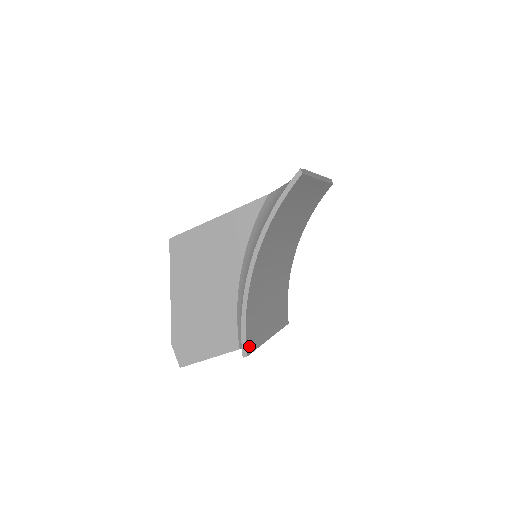
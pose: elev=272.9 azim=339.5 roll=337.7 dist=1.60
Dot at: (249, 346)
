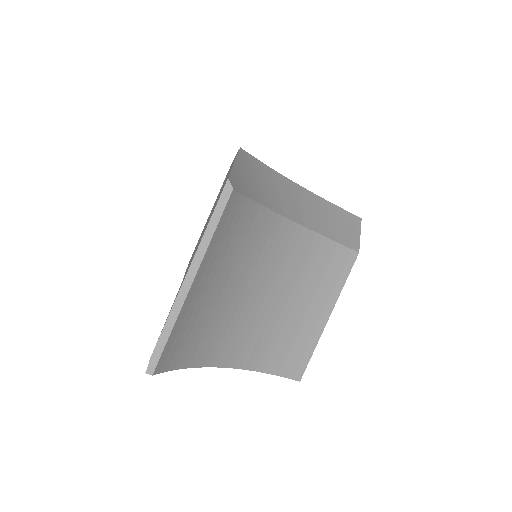
Dot at: (297, 372)
